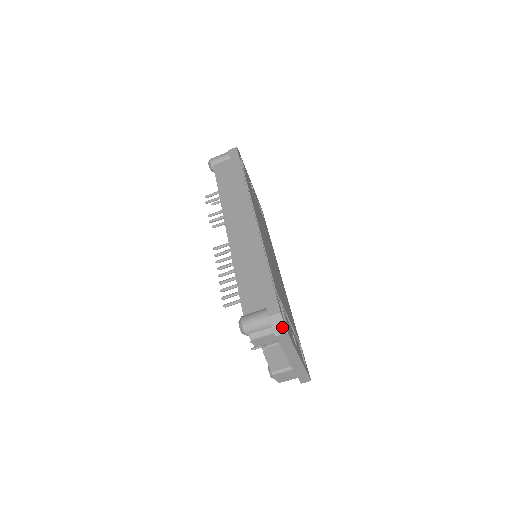
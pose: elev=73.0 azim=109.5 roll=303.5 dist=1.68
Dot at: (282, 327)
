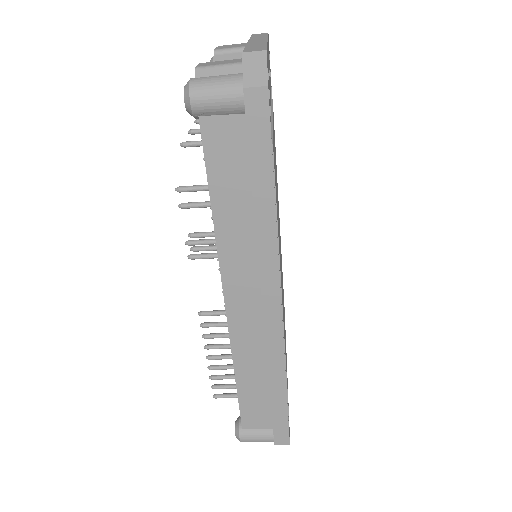
Dot at: occluded
